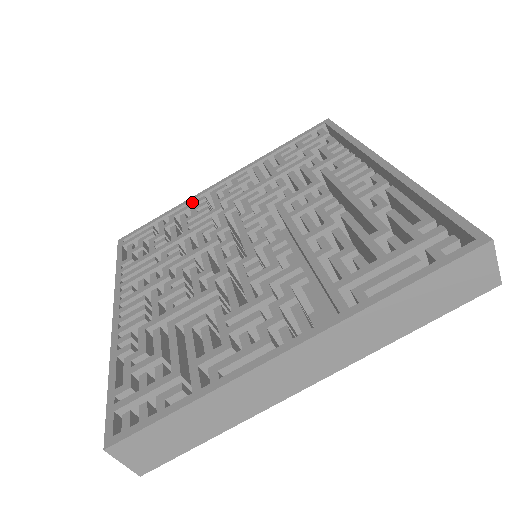
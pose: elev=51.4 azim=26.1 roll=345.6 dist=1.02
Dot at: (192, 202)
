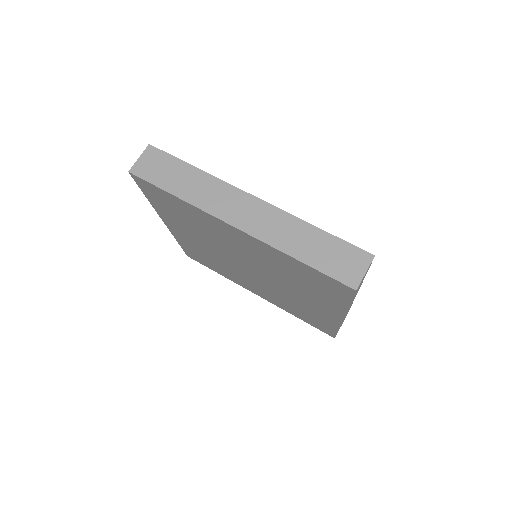
Dot at: occluded
